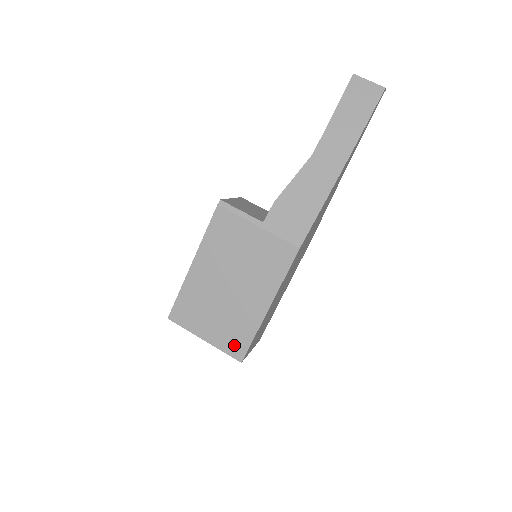
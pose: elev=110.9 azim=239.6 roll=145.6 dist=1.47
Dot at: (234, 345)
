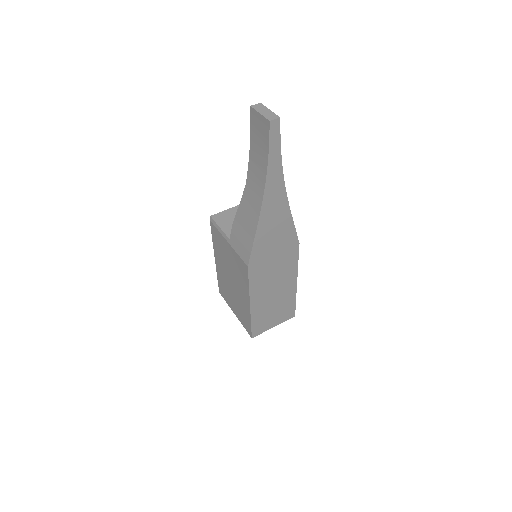
Dot at: (246, 324)
